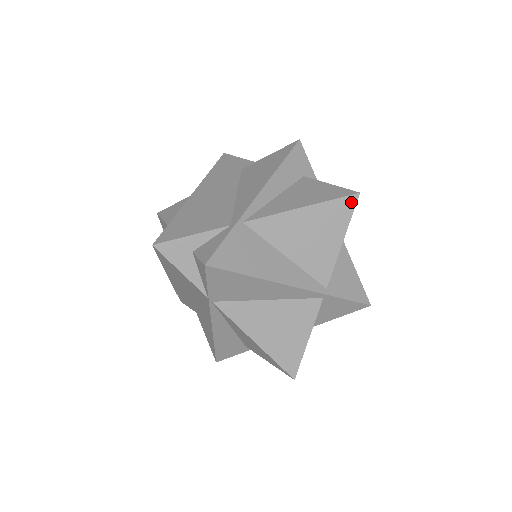
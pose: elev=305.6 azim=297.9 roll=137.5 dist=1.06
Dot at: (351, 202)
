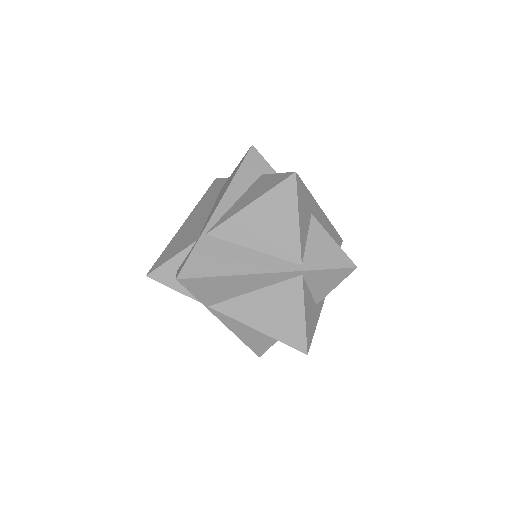
Dot at: (291, 183)
